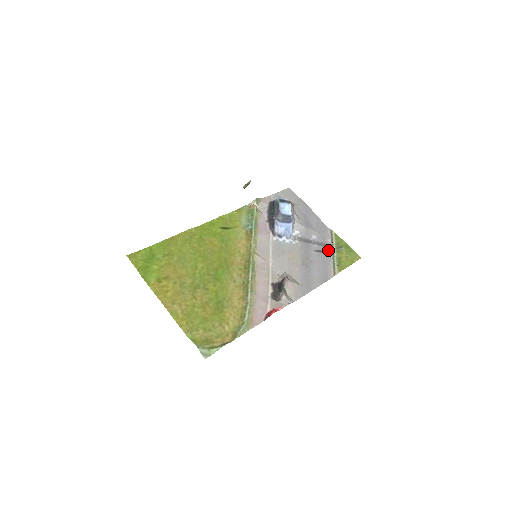
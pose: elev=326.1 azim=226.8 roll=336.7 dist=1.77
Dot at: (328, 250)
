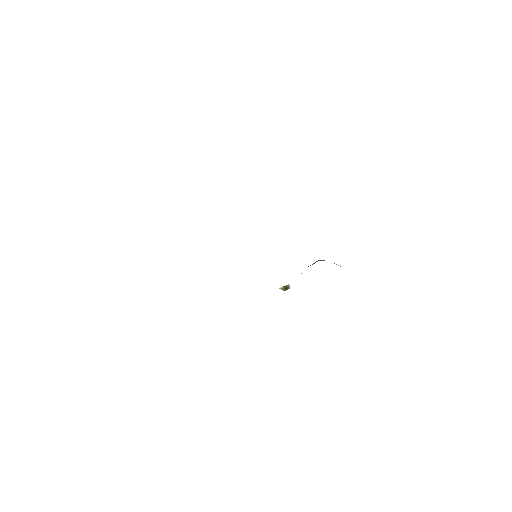
Dot at: occluded
